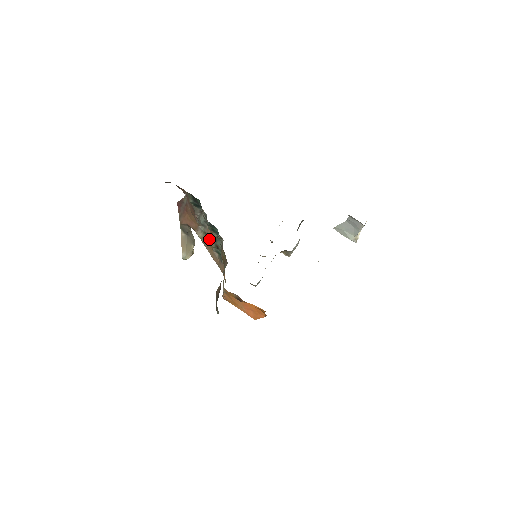
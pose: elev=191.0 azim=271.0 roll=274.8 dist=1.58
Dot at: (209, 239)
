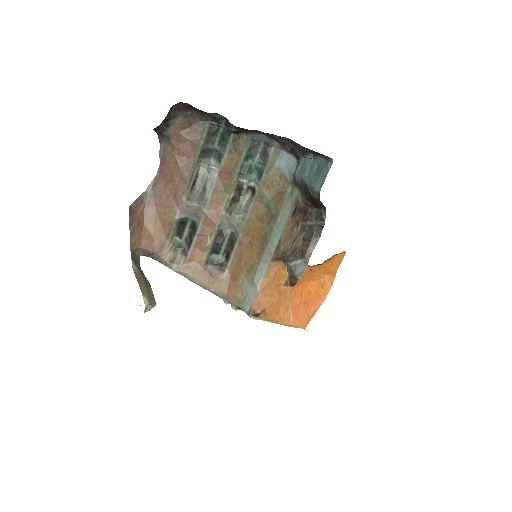
Dot at: (203, 233)
